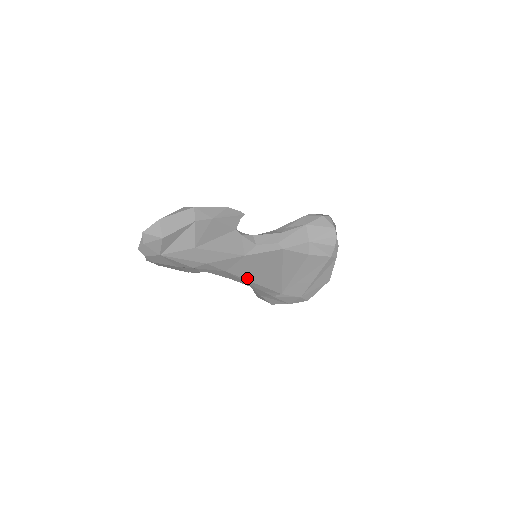
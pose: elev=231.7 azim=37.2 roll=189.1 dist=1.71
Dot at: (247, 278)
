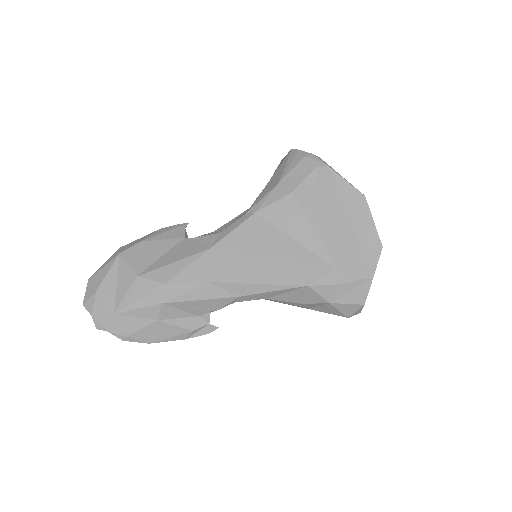
Dot at: (250, 275)
